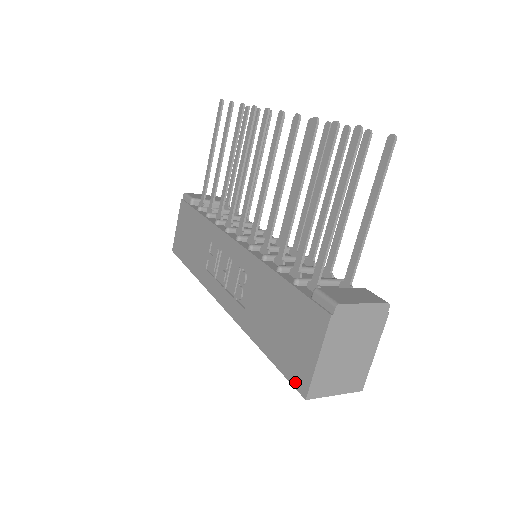
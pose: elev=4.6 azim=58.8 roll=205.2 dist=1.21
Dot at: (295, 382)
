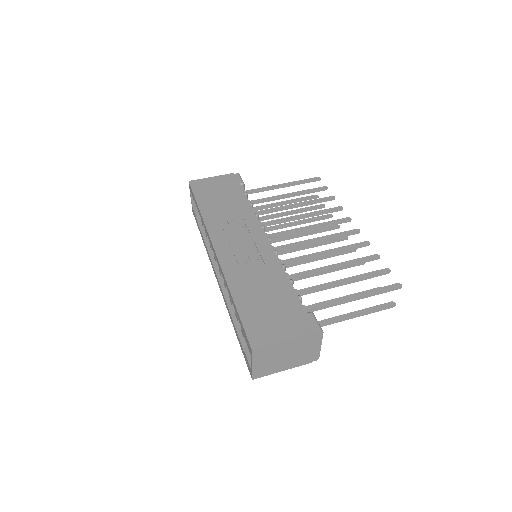
Dot at: (251, 336)
